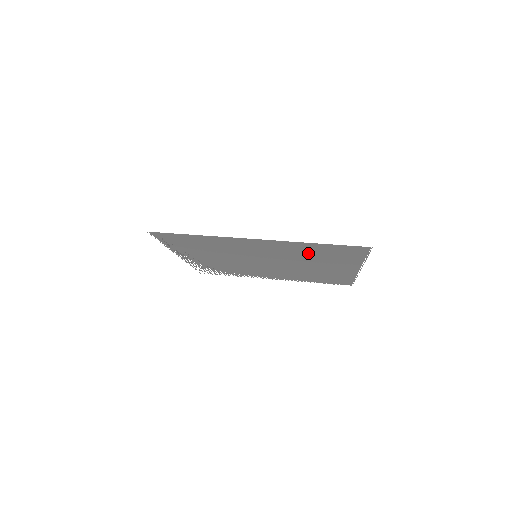
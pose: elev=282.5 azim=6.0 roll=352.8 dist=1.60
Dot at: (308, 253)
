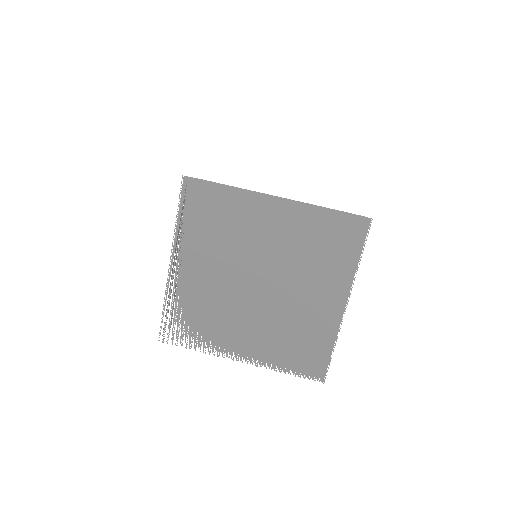
Dot at: (311, 242)
